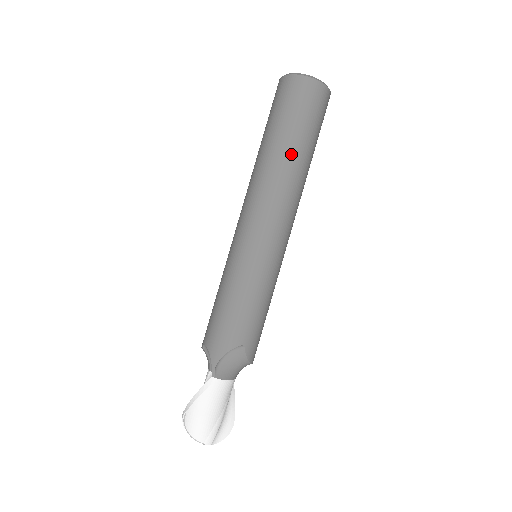
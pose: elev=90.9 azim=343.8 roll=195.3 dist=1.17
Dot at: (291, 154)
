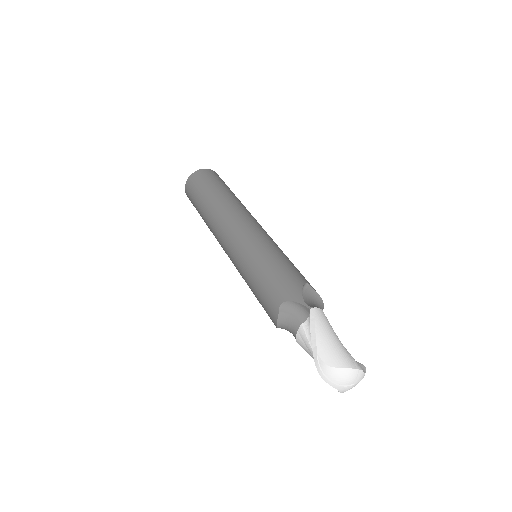
Dot at: (229, 194)
